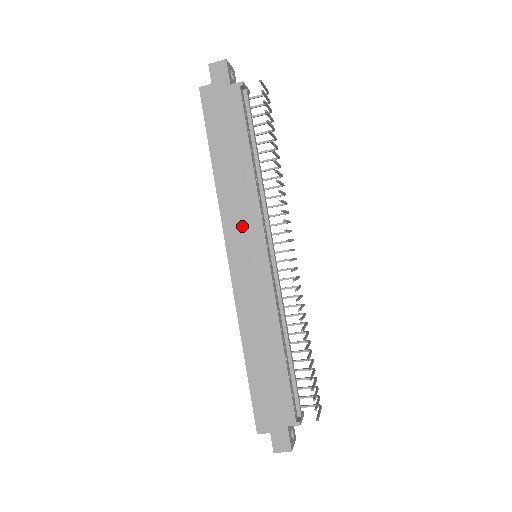
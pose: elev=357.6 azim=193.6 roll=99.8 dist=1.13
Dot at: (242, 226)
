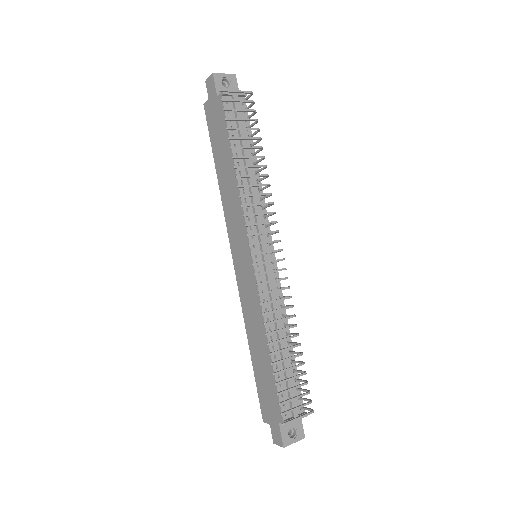
Dot at: (236, 229)
